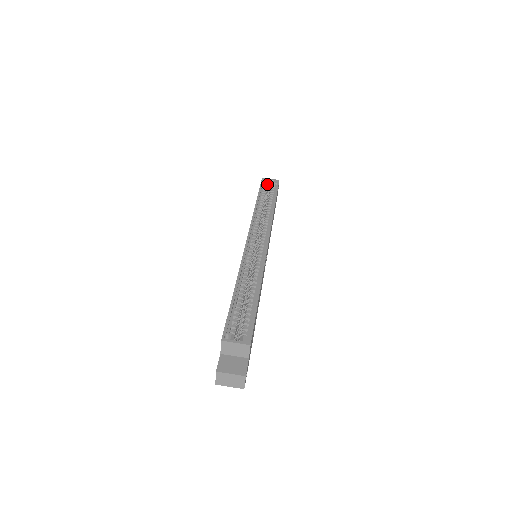
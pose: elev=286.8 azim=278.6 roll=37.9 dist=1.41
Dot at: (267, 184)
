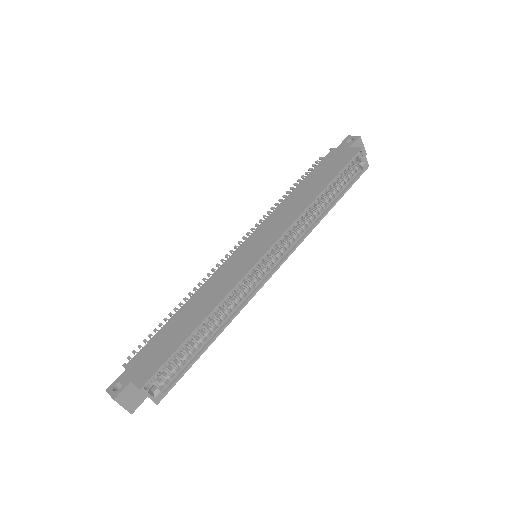
Dot at: (357, 159)
